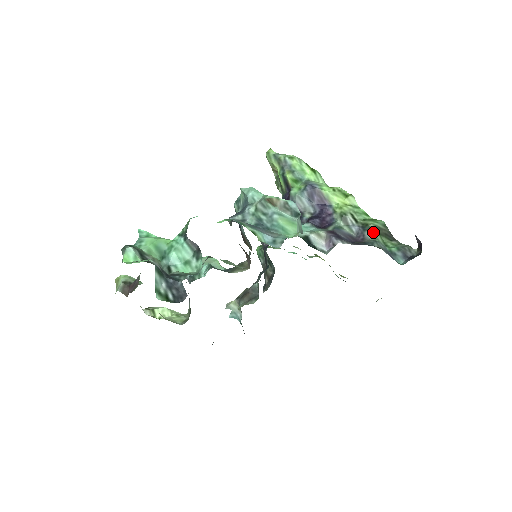
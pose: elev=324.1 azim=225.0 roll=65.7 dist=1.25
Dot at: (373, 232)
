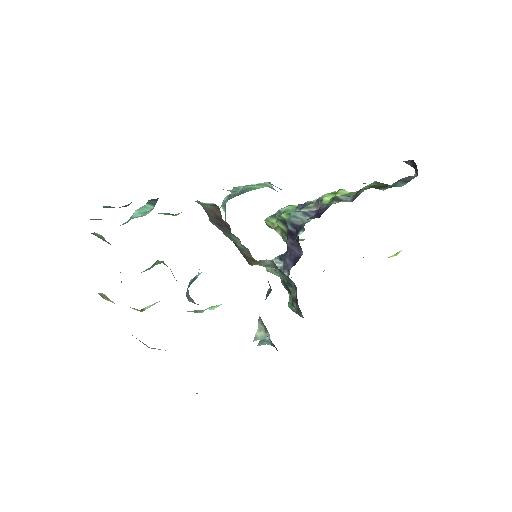
Dot at: (366, 189)
